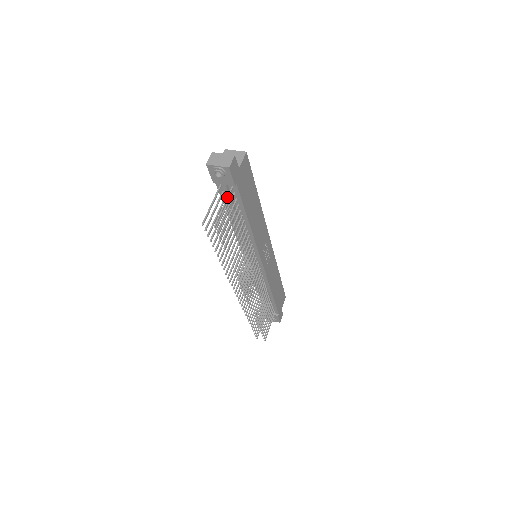
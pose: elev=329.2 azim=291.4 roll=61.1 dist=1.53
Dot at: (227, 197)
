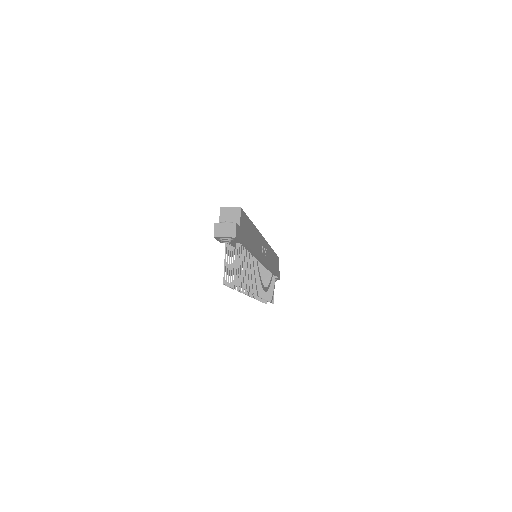
Dot at: (236, 253)
